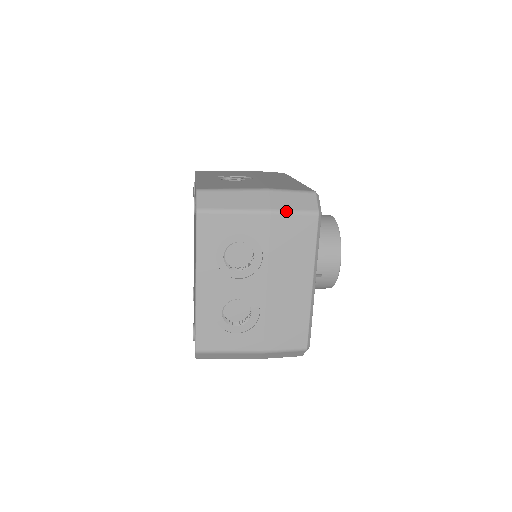
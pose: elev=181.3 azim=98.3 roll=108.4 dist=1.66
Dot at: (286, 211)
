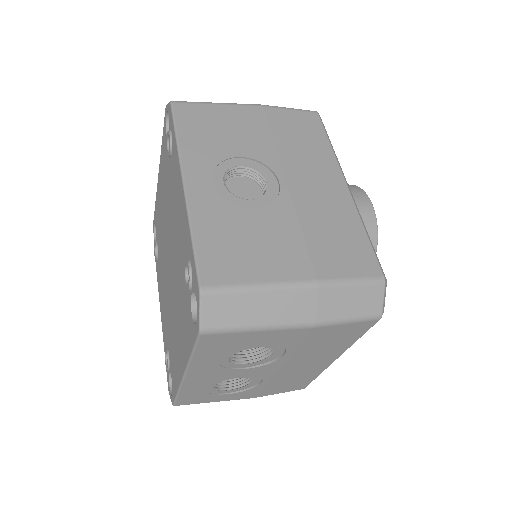
Dot at: (337, 322)
